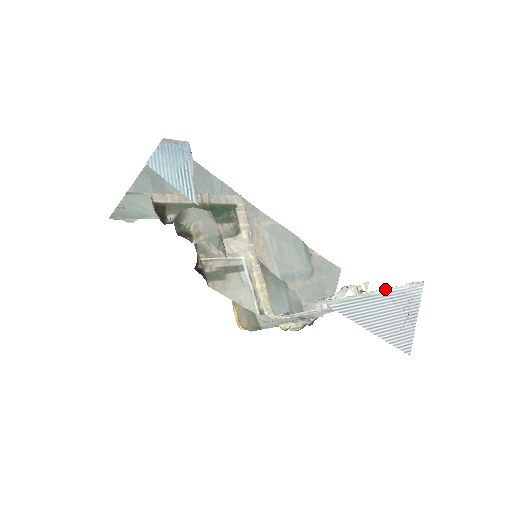
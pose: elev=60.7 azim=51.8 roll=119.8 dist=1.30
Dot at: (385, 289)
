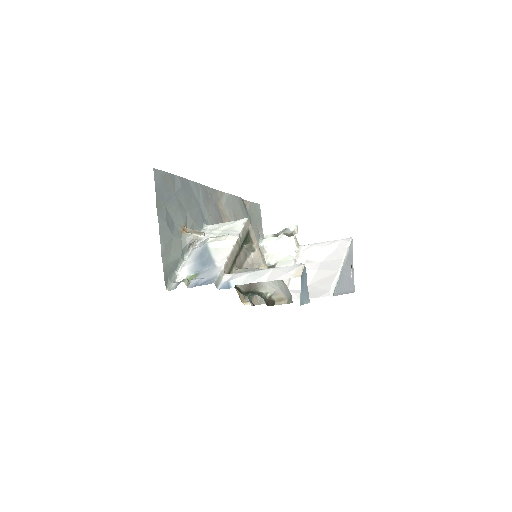
Dot at: (344, 260)
